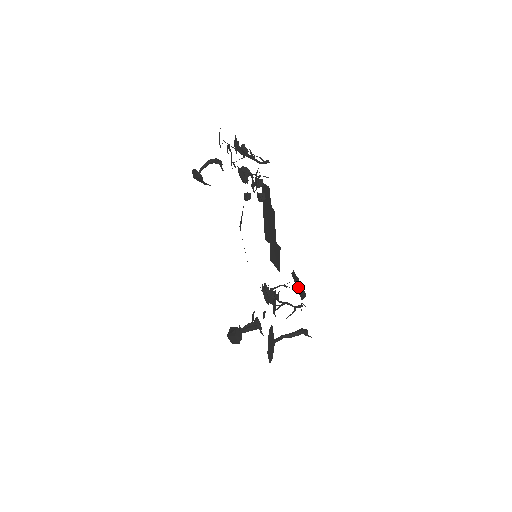
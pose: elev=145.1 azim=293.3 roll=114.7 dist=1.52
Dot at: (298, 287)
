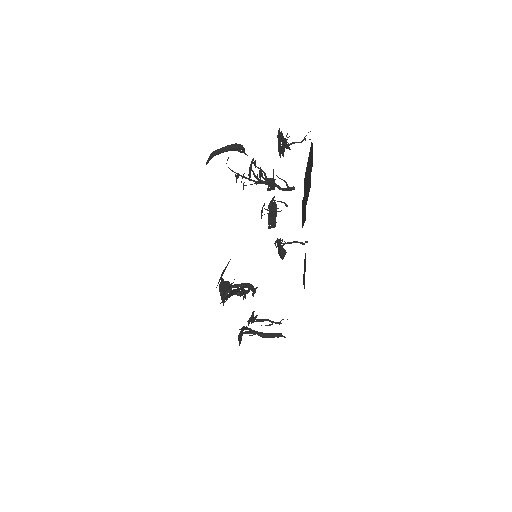
Dot at: (304, 271)
